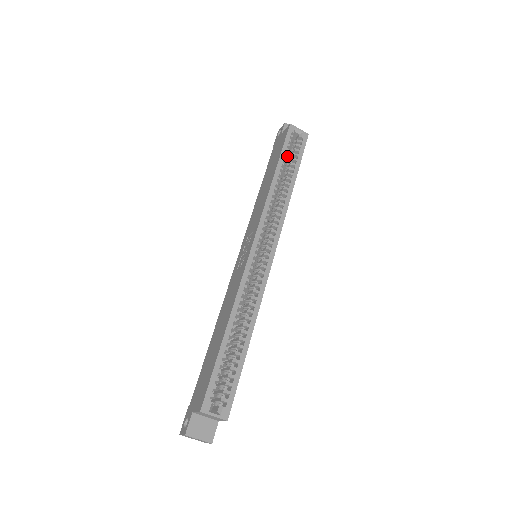
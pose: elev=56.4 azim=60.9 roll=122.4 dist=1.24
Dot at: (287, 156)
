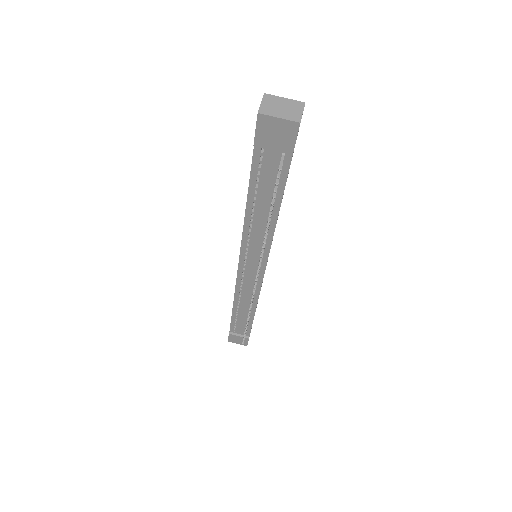
Dot at: occluded
